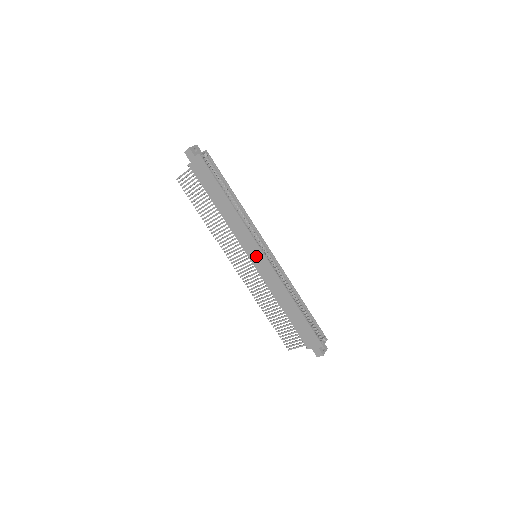
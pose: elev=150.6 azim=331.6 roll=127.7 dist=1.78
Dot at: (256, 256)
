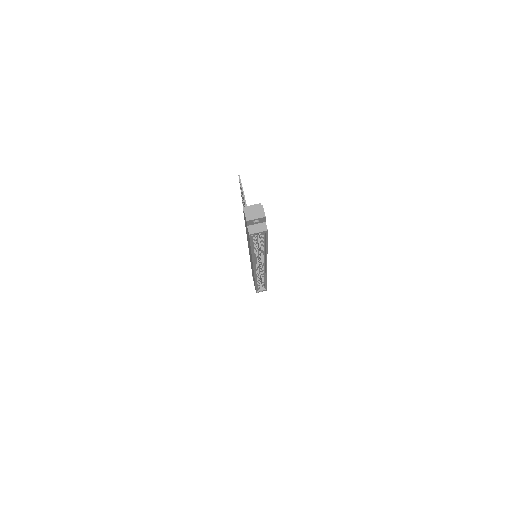
Dot at: (251, 262)
